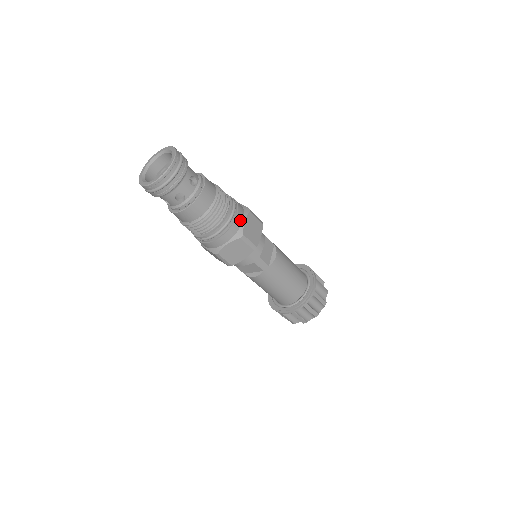
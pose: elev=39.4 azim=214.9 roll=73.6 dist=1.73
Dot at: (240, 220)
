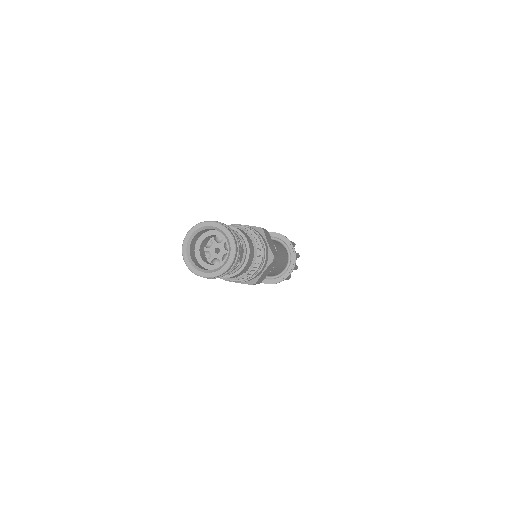
Dot at: (266, 245)
